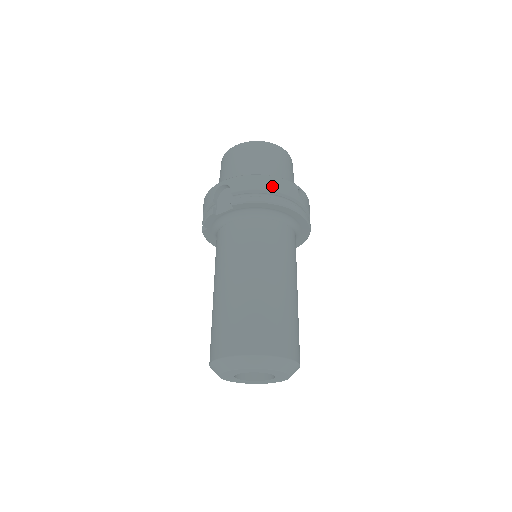
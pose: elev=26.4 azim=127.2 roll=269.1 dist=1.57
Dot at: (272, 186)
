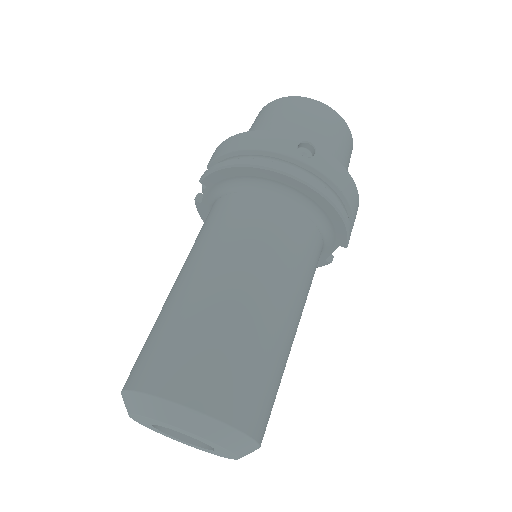
Dot at: (249, 143)
